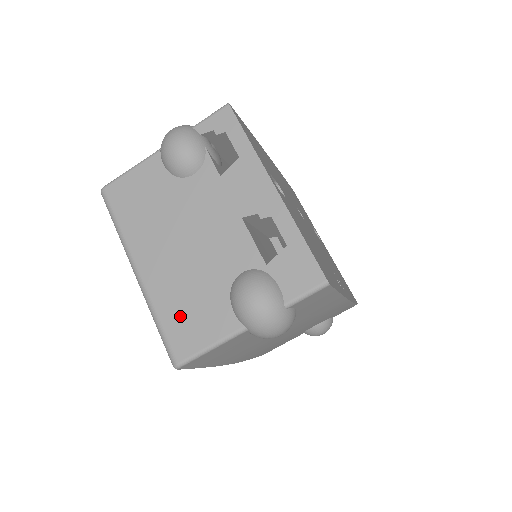
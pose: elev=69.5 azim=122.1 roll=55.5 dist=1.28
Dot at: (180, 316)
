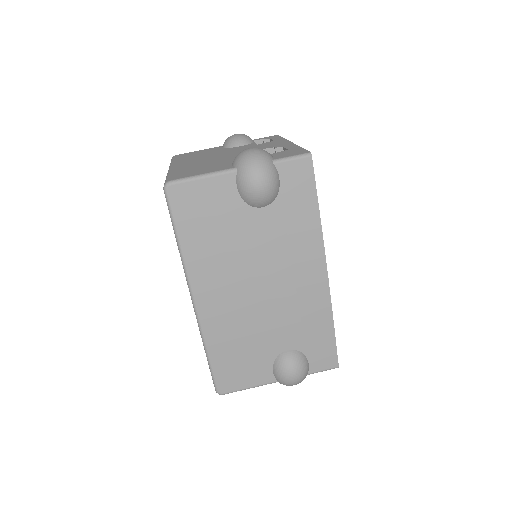
Dot at: (189, 171)
